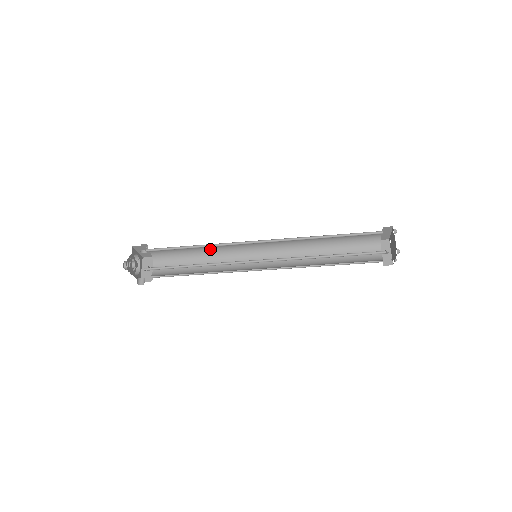
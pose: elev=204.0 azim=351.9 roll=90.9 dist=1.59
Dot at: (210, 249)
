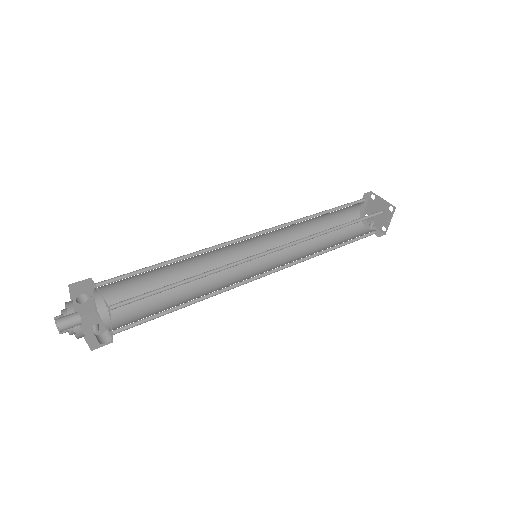
Dot at: (187, 269)
